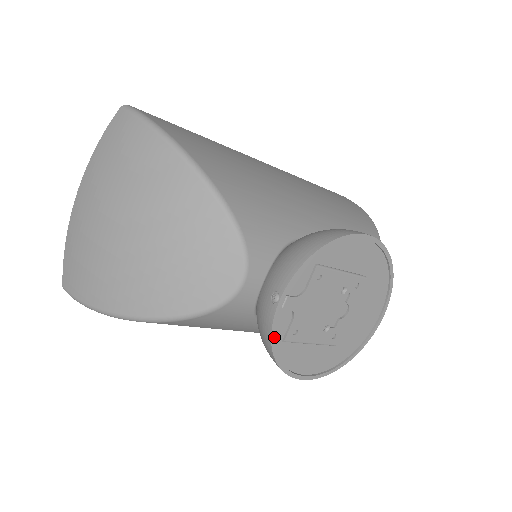
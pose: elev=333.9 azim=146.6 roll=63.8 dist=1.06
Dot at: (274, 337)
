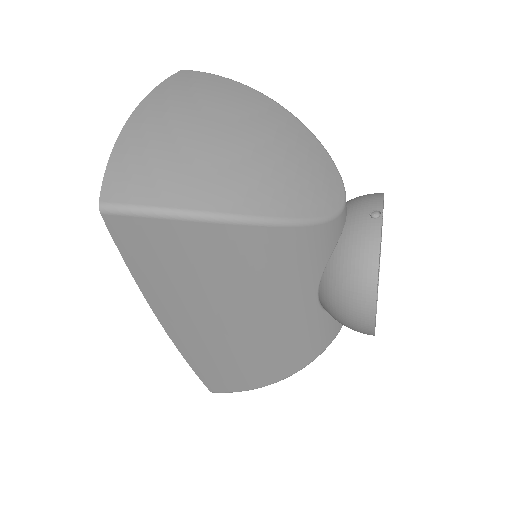
Dot at: (379, 249)
